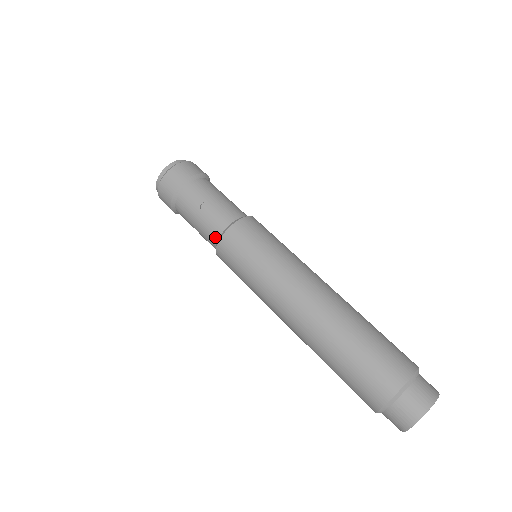
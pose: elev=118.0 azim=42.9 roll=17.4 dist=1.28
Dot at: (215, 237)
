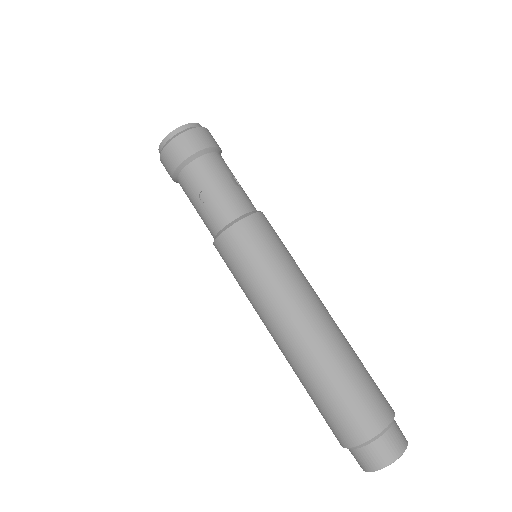
Dot at: (213, 232)
